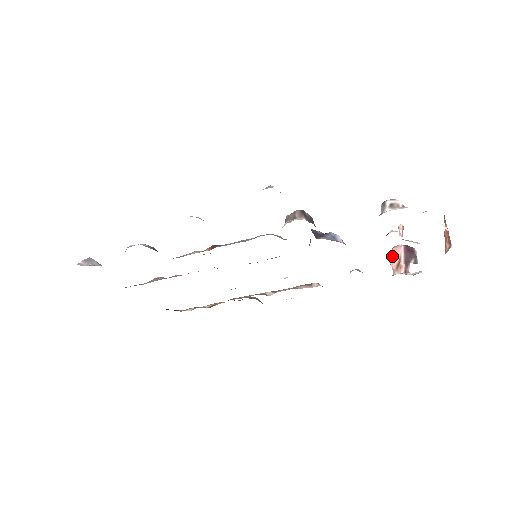
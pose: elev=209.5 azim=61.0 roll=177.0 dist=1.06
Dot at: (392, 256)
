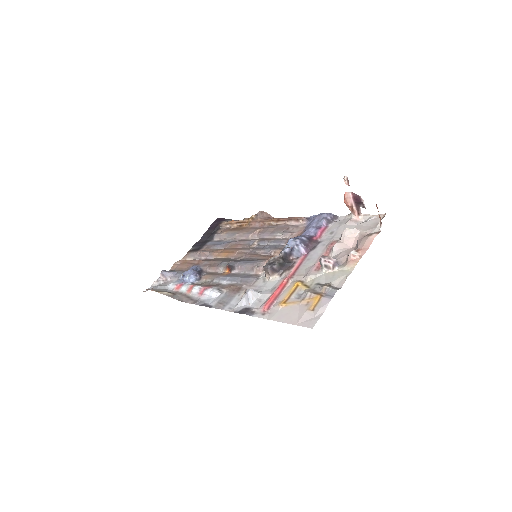
Dot at: (346, 203)
